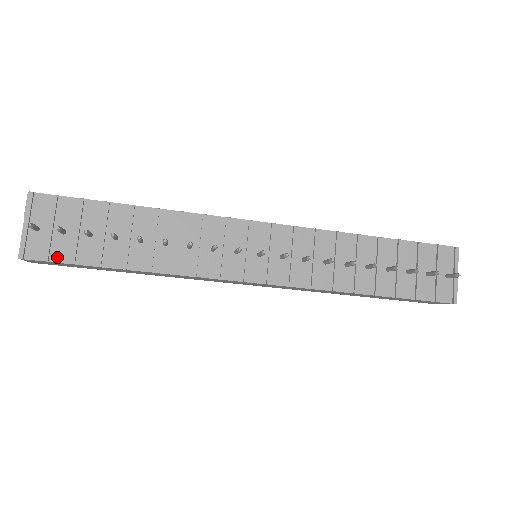
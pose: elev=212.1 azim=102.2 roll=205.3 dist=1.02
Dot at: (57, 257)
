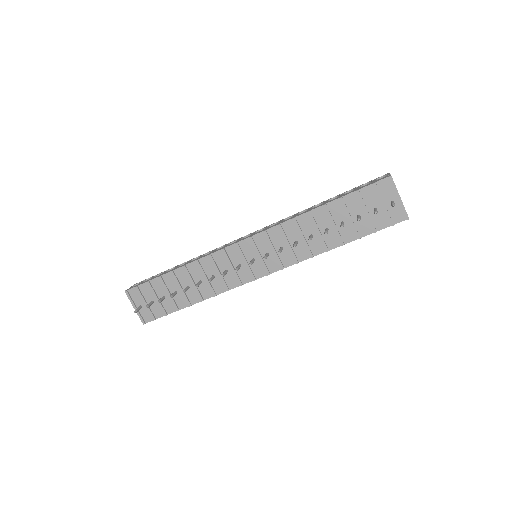
Dot at: (158, 315)
